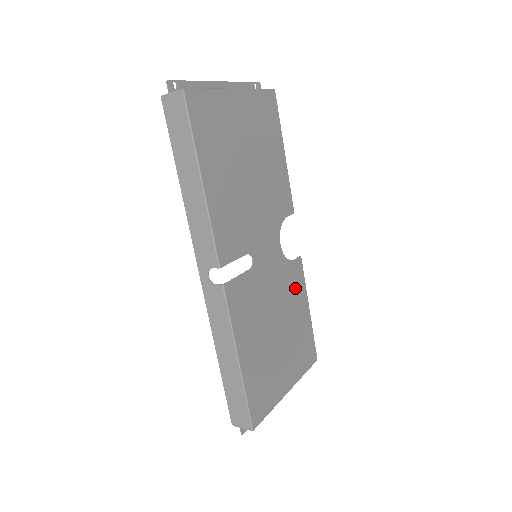
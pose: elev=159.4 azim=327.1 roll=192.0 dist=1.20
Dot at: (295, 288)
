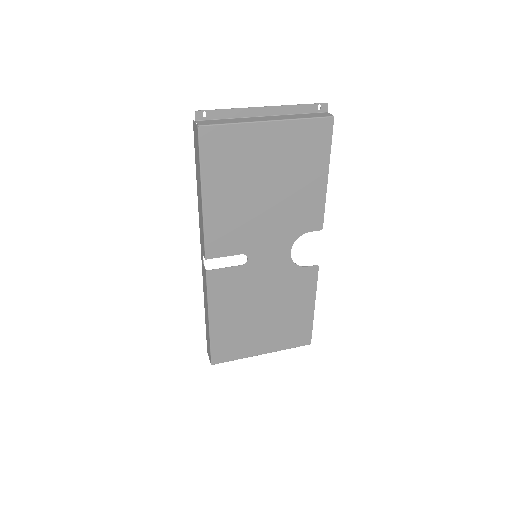
Dot at: (300, 288)
